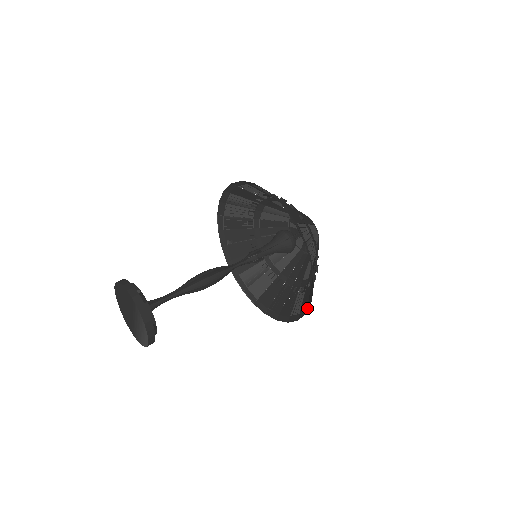
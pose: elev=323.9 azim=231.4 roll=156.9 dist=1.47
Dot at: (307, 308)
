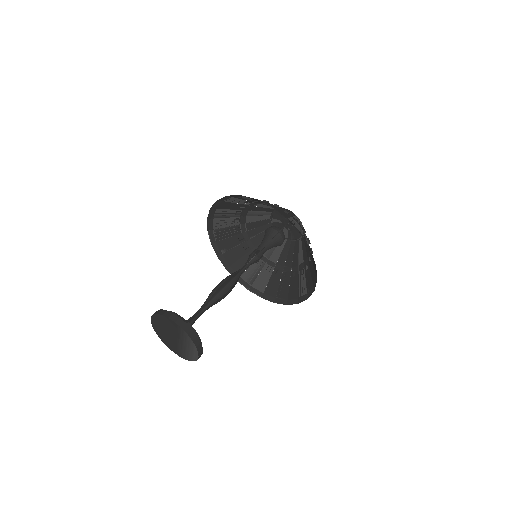
Dot at: (314, 286)
